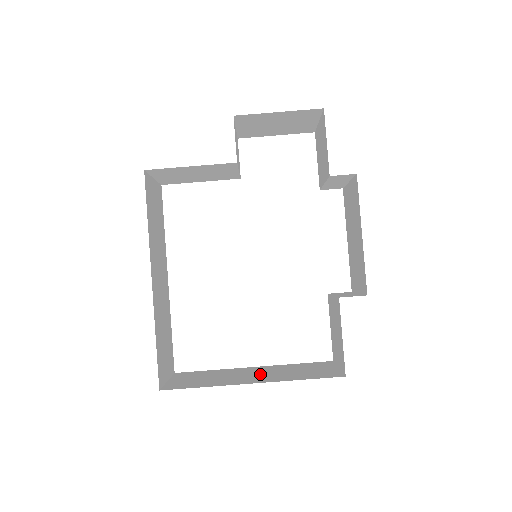
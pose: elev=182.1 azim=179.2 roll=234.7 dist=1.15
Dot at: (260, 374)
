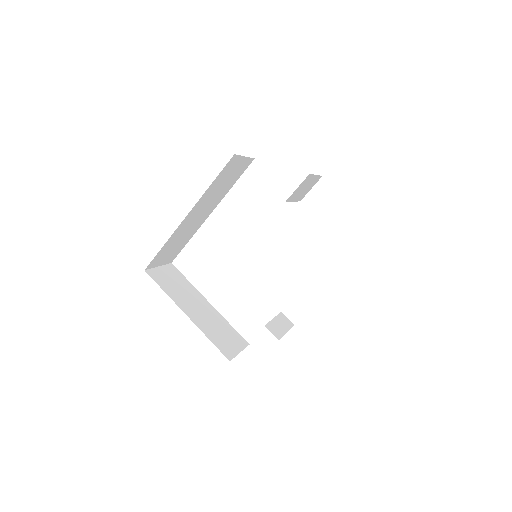
Dot at: (201, 312)
